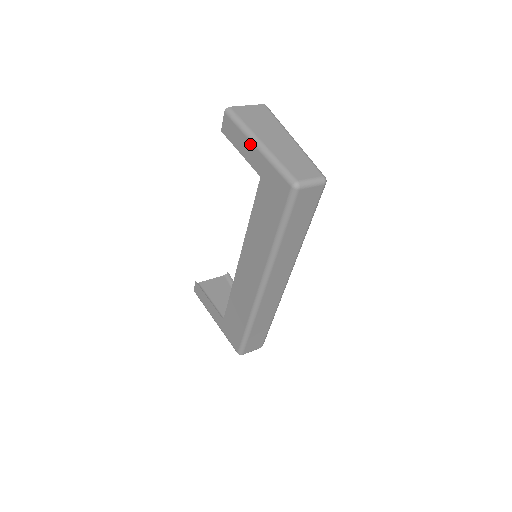
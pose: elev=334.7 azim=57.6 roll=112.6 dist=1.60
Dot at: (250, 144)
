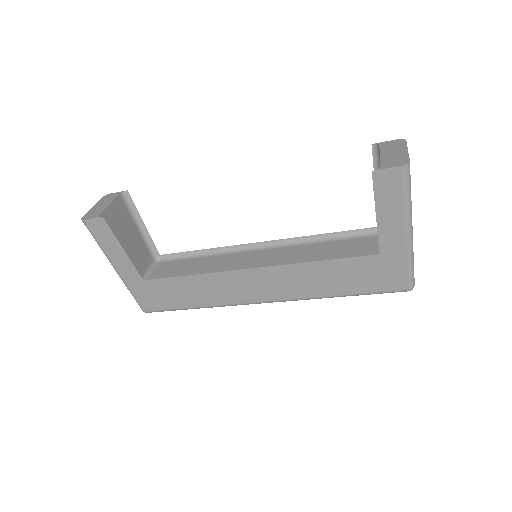
Dot at: (402, 226)
